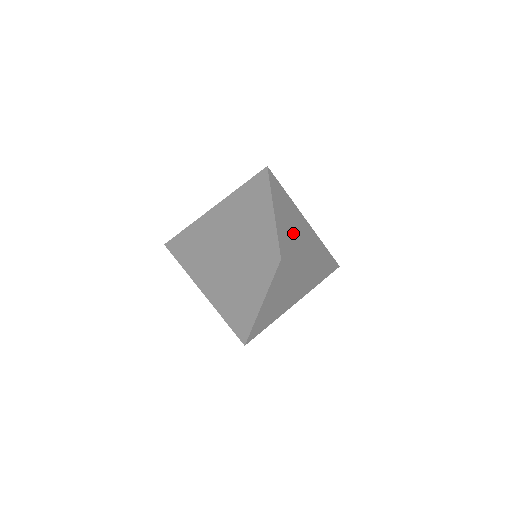
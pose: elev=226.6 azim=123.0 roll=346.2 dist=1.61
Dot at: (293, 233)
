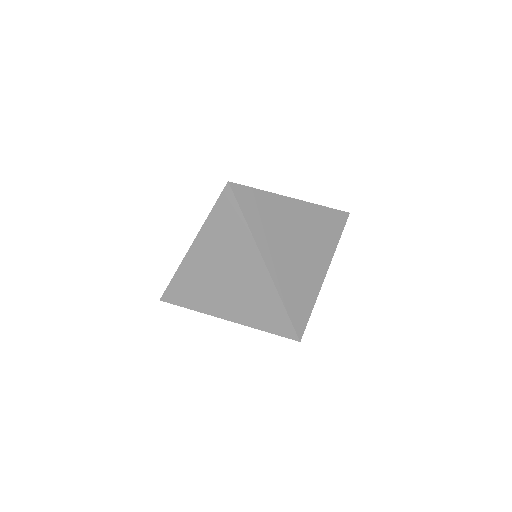
Dot at: occluded
